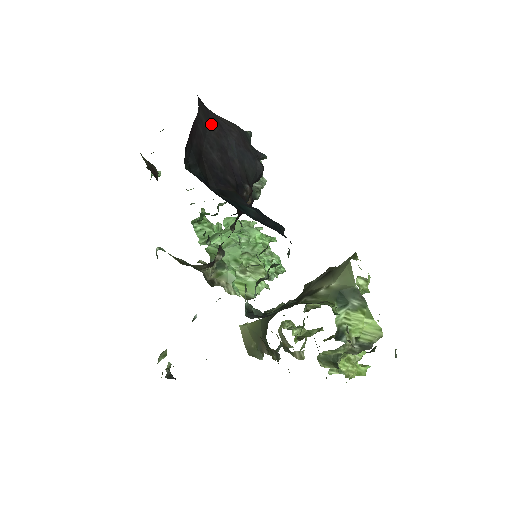
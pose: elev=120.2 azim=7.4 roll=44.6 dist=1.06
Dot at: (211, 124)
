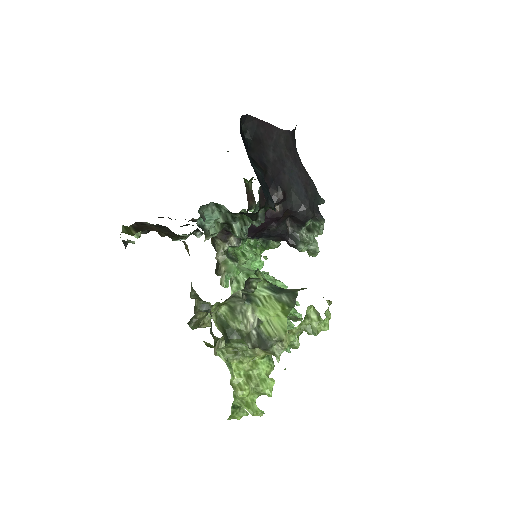
Dot at: (287, 148)
